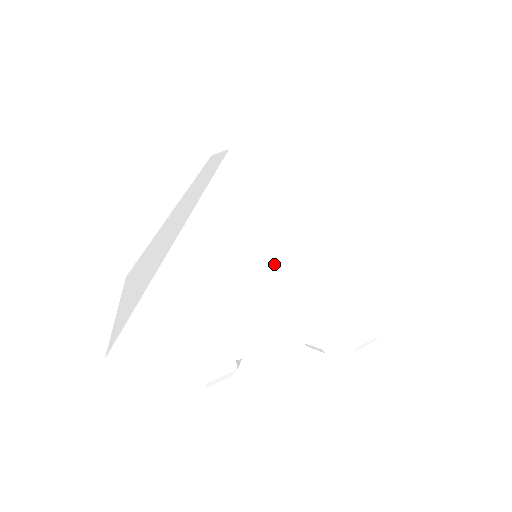
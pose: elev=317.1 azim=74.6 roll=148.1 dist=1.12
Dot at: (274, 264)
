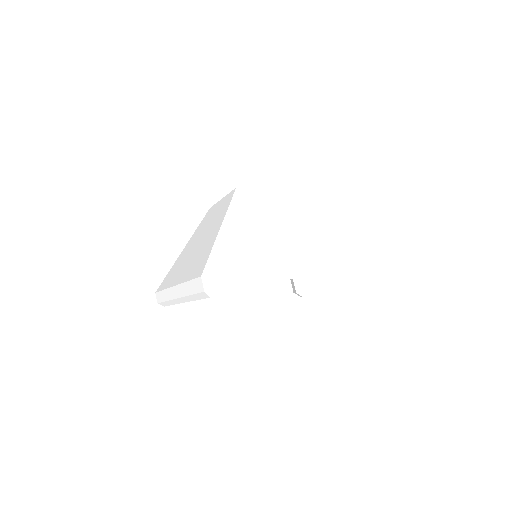
Dot at: (281, 235)
